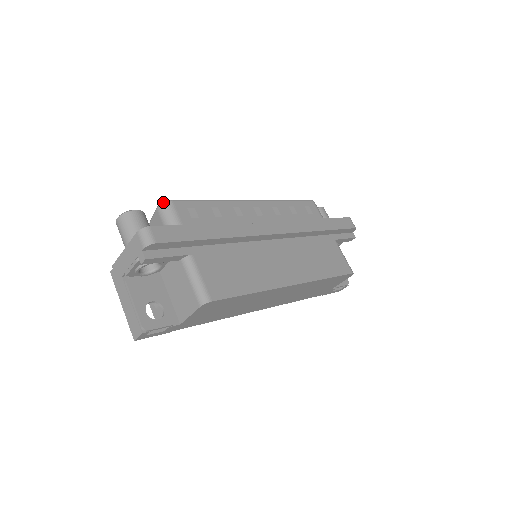
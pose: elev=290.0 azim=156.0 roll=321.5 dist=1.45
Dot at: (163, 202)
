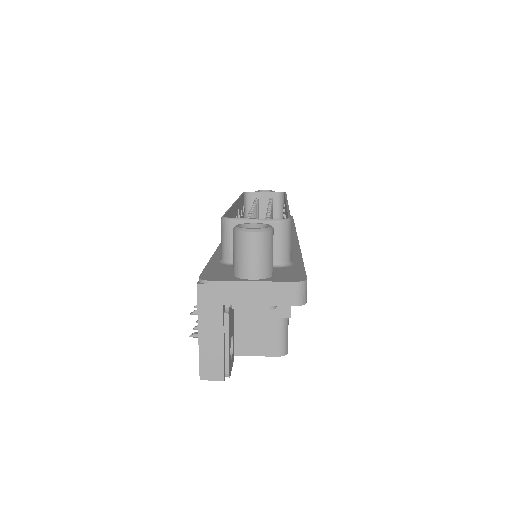
Dot at: (287, 220)
